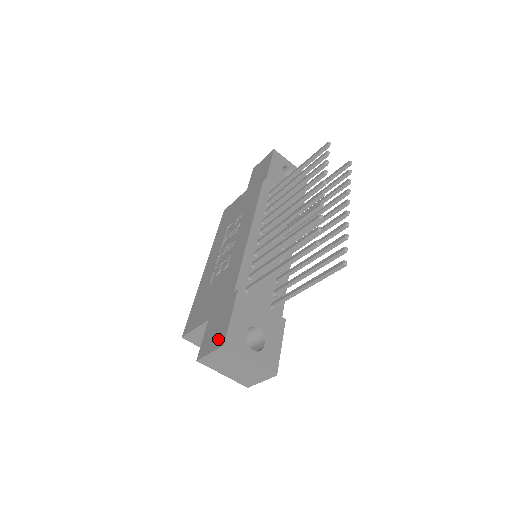
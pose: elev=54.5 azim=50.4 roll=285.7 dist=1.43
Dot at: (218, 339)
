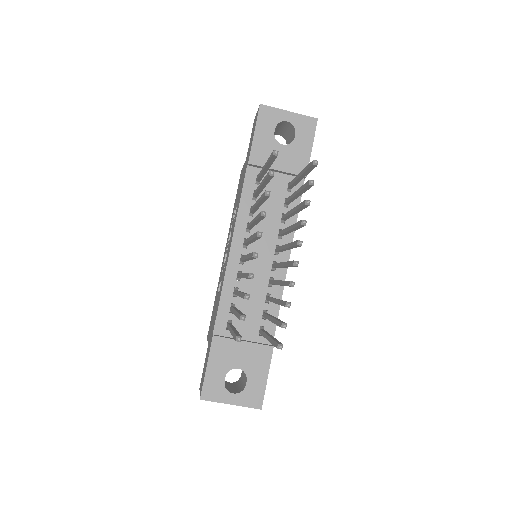
Dot at: (201, 385)
